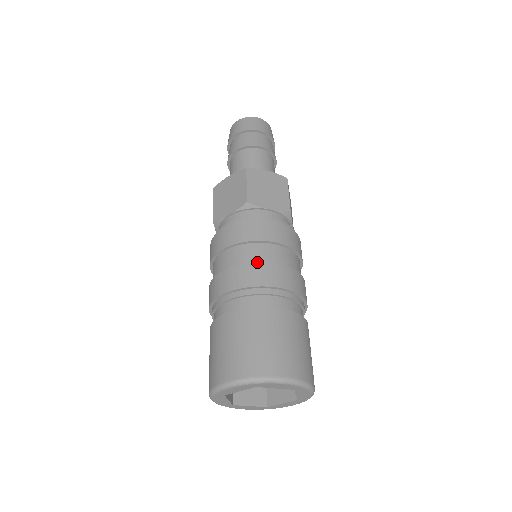
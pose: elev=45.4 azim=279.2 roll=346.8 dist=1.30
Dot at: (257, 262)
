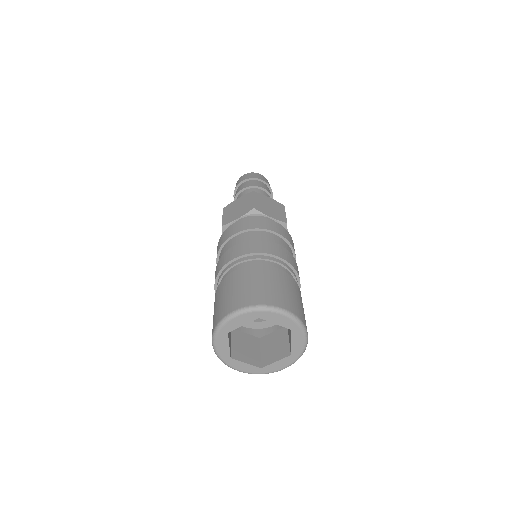
Dot at: (262, 240)
